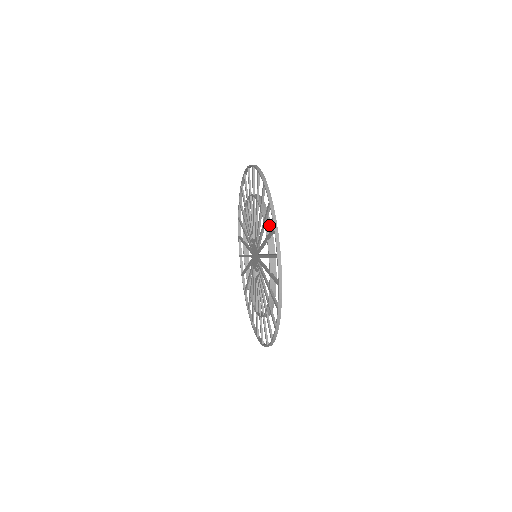
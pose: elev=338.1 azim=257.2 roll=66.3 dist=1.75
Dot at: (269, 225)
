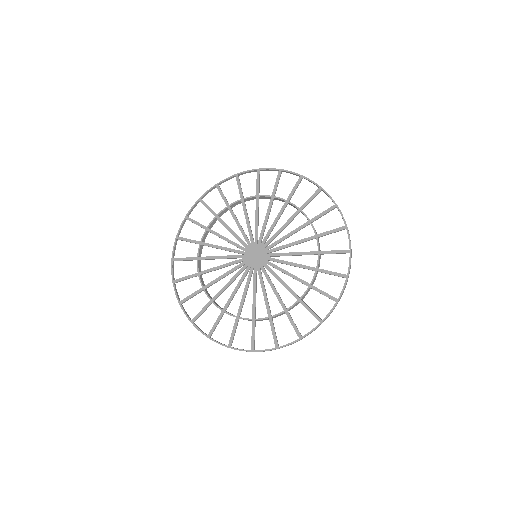
Dot at: (247, 199)
